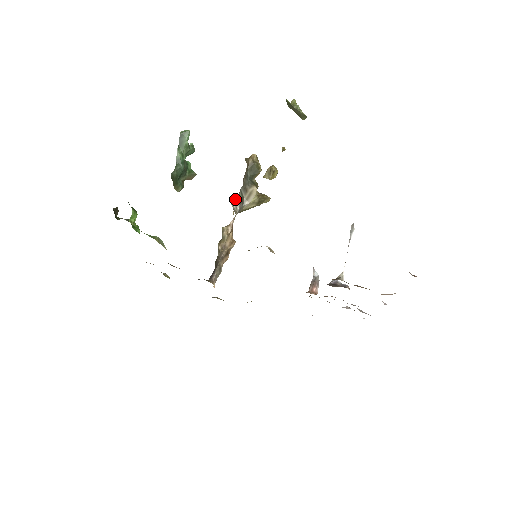
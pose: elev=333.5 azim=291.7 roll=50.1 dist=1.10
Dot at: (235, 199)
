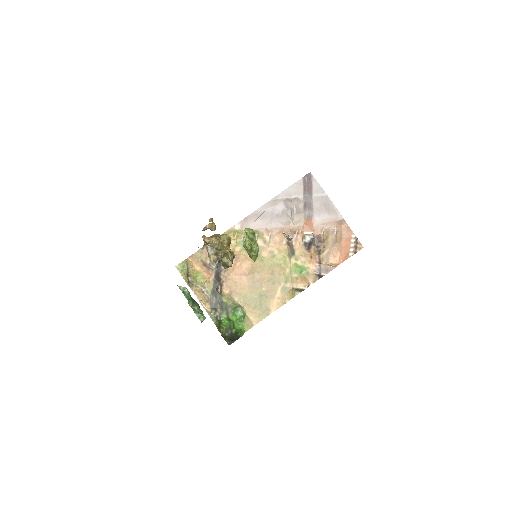
Dot at: occluded
